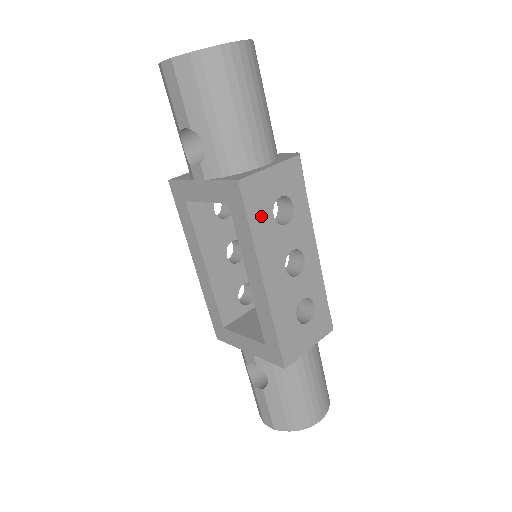
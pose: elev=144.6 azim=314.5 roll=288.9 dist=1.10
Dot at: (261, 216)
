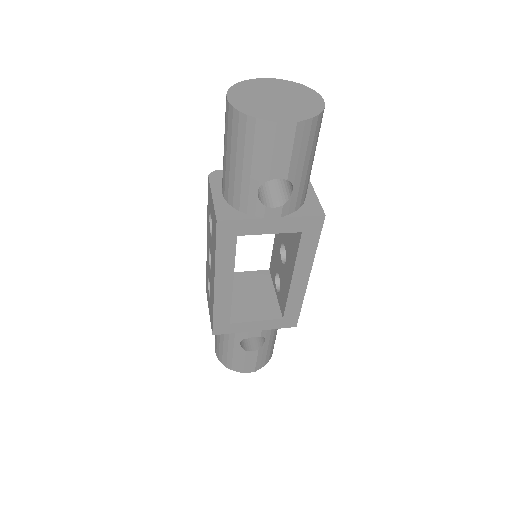
Dot at: occluded
